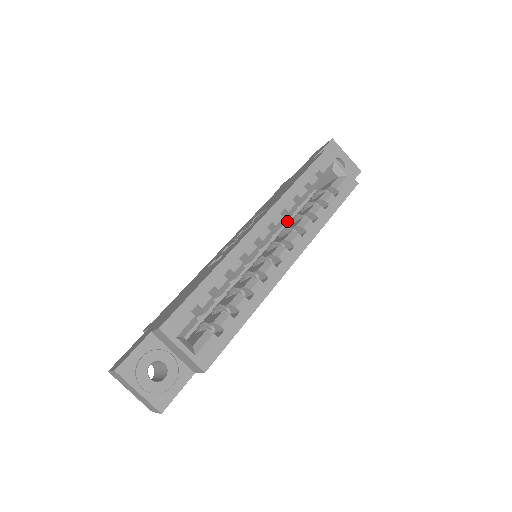
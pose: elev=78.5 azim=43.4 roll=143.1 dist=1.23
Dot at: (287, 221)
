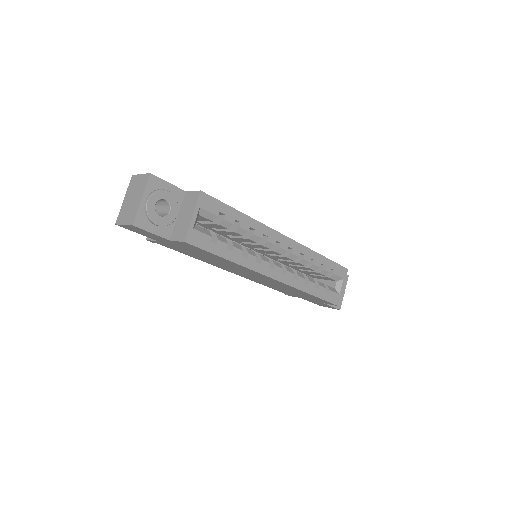
Dot at: occluded
